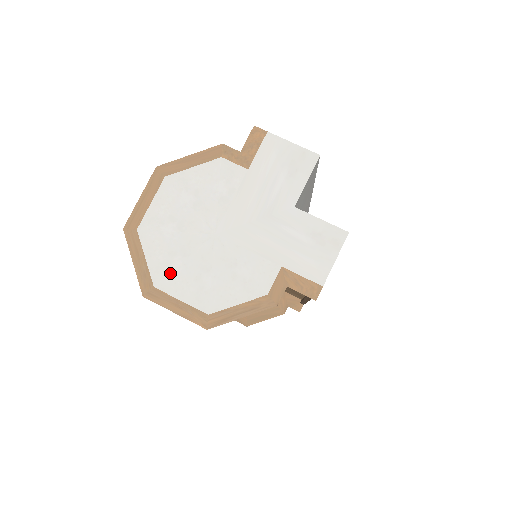
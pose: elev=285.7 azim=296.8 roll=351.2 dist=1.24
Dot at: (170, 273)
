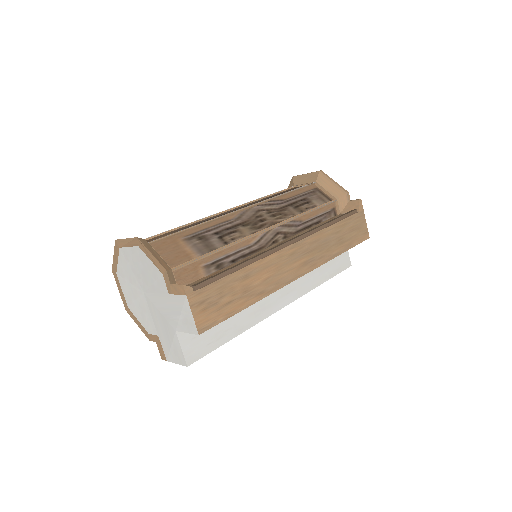
Dot at: (123, 278)
